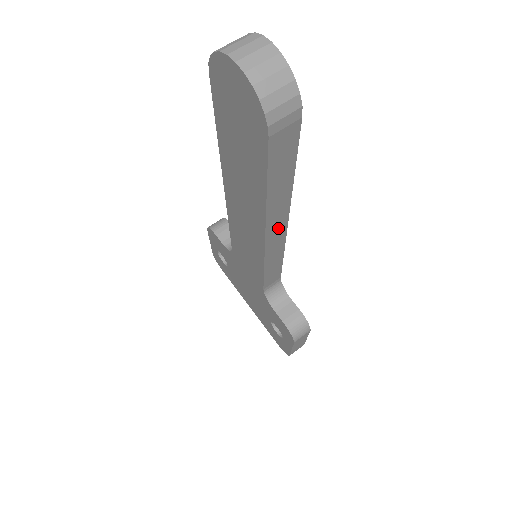
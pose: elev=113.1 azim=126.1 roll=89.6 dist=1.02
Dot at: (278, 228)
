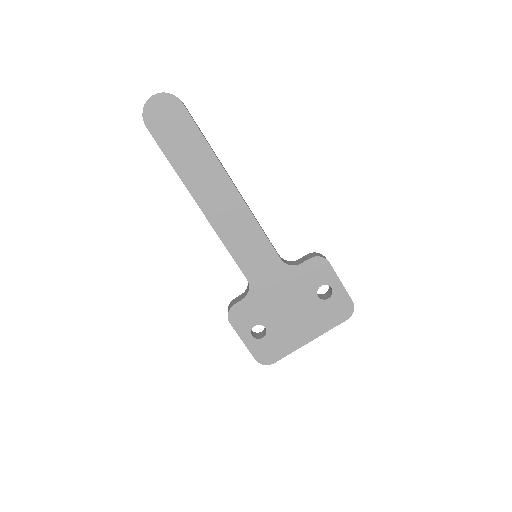
Dot at: occluded
